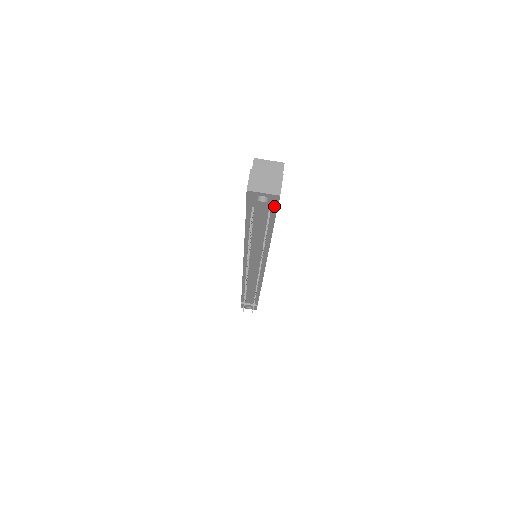
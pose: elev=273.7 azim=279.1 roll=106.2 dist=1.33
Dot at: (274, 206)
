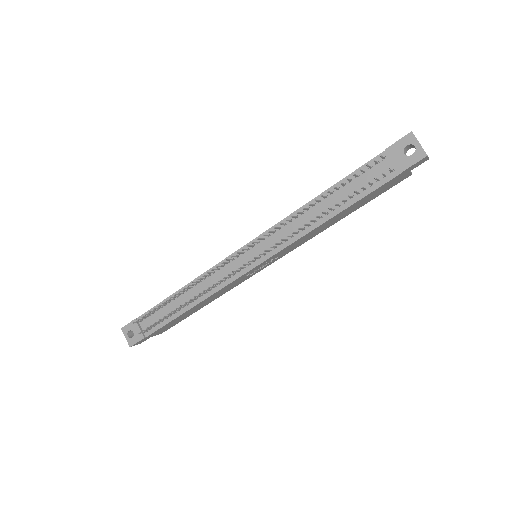
Dot at: (406, 166)
